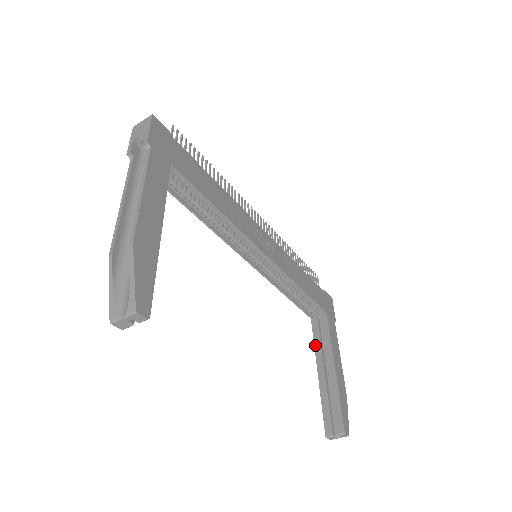
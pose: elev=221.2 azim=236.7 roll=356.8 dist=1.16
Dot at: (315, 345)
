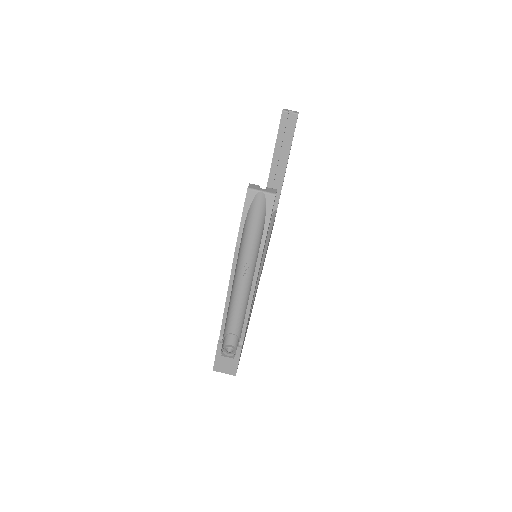
Dot at: occluded
